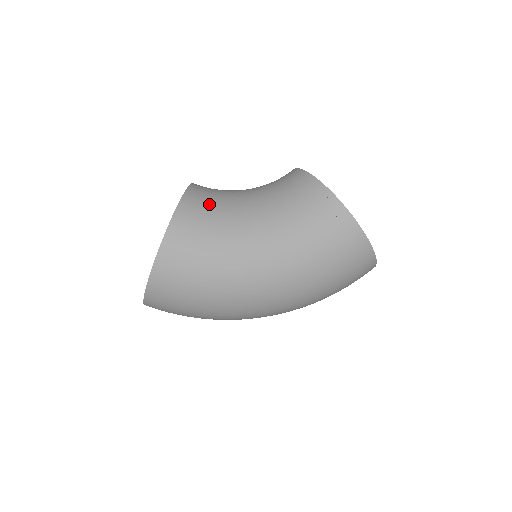
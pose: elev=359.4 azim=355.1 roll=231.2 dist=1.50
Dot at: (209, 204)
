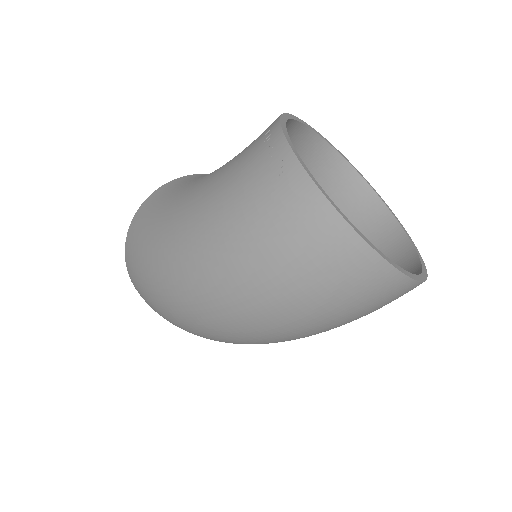
Dot at: (195, 177)
